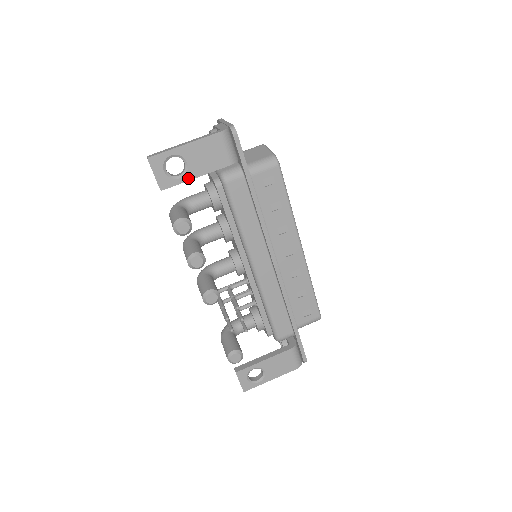
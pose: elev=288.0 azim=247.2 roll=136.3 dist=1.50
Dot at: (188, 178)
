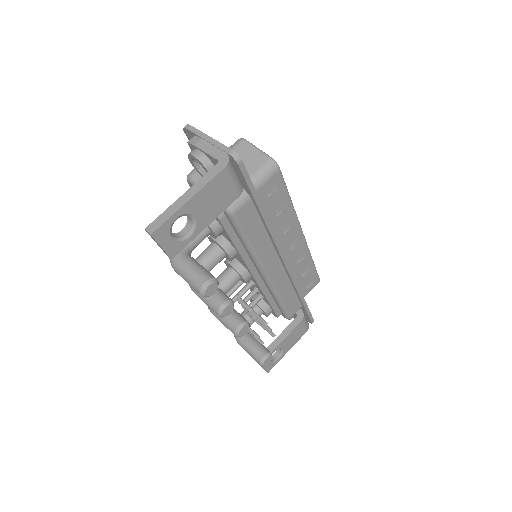
Dot at: (198, 232)
